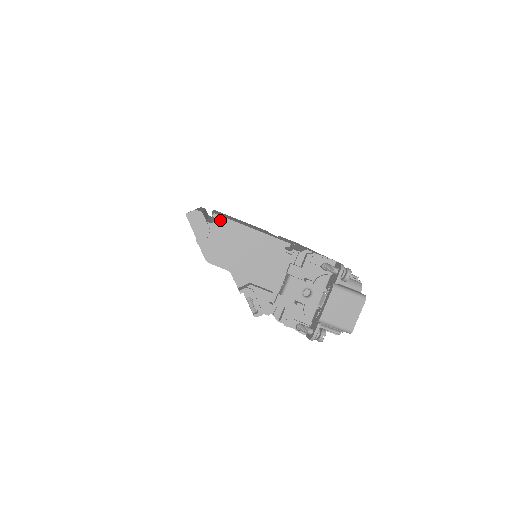
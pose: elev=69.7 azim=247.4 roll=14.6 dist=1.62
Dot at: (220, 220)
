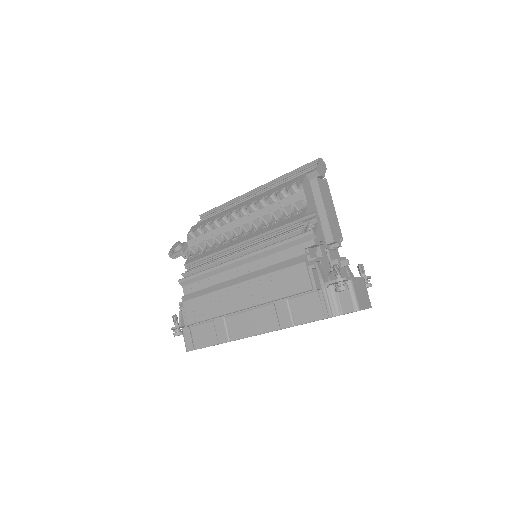
Dot at: (327, 184)
